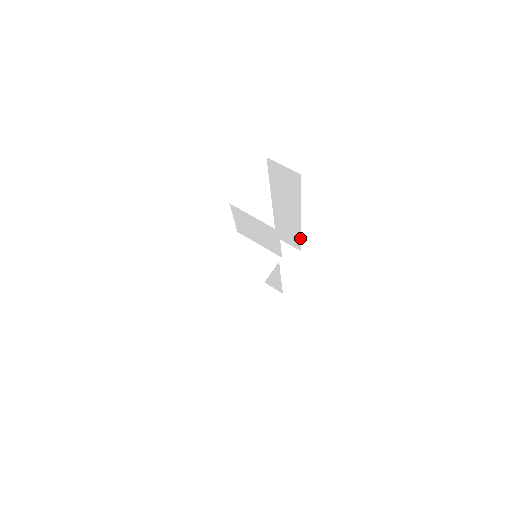
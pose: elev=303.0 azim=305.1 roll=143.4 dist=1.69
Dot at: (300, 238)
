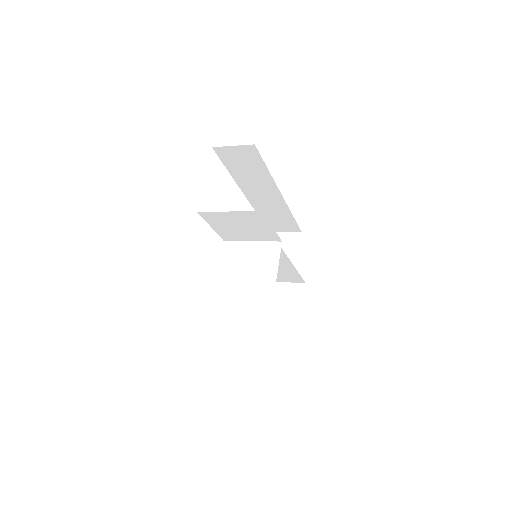
Dot at: (293, 218)
